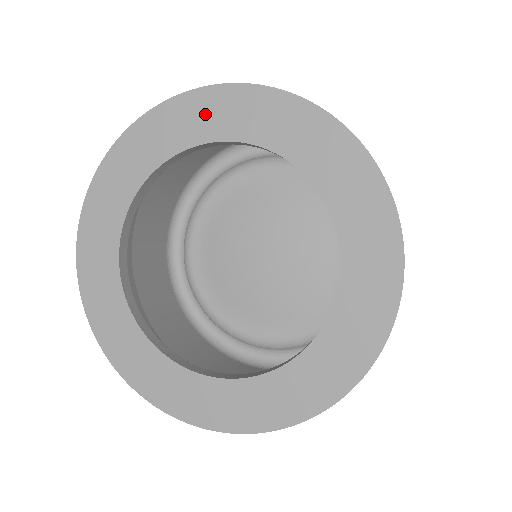
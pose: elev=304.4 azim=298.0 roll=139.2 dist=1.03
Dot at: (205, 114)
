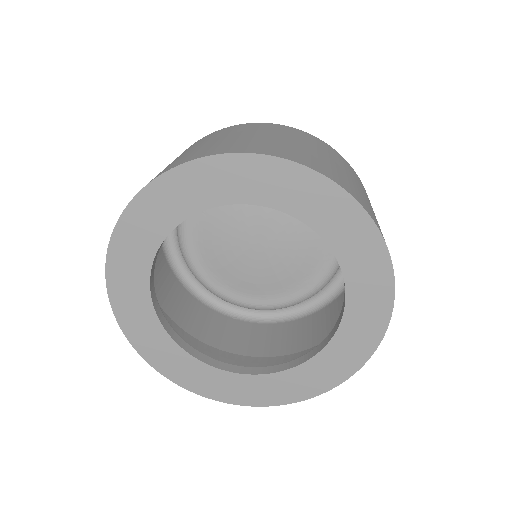
Dot at: (283, 185)
